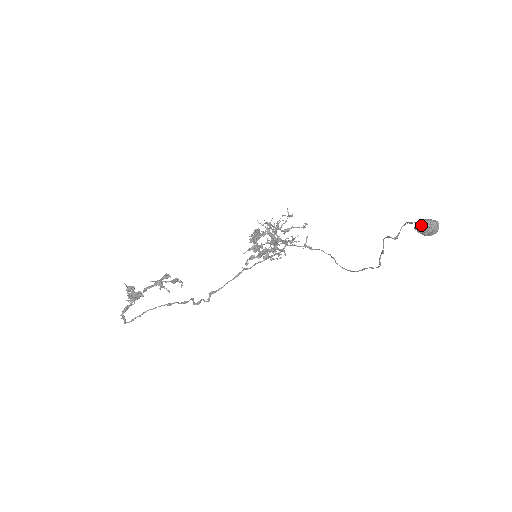
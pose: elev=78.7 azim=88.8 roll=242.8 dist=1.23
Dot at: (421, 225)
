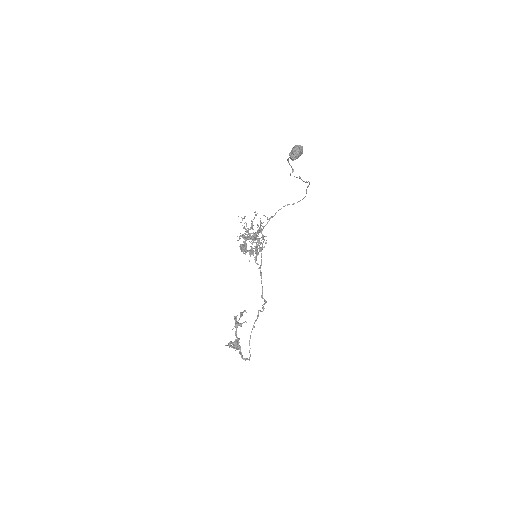
Dot at: (292, 157)
